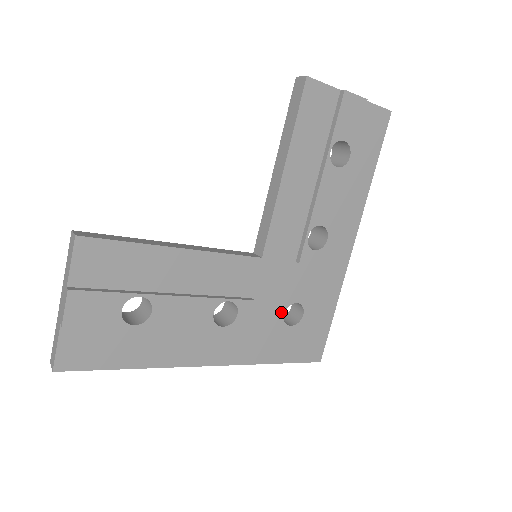
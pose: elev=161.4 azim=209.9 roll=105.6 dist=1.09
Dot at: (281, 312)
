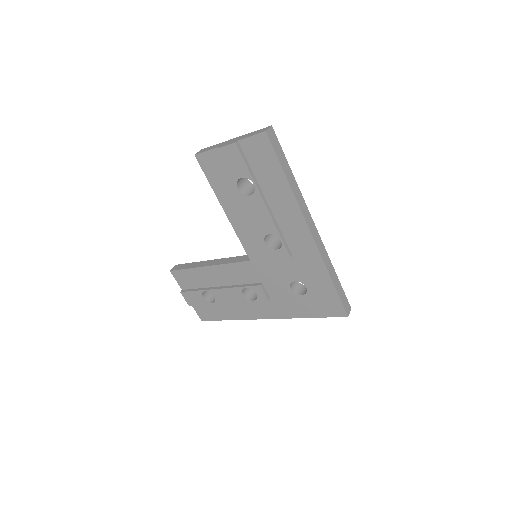
Dot at: (288, 288)
